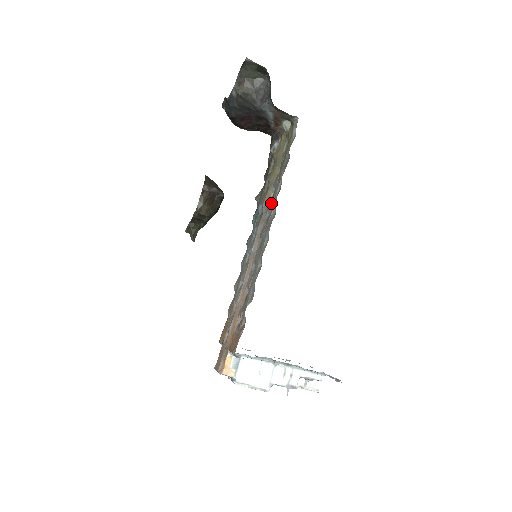
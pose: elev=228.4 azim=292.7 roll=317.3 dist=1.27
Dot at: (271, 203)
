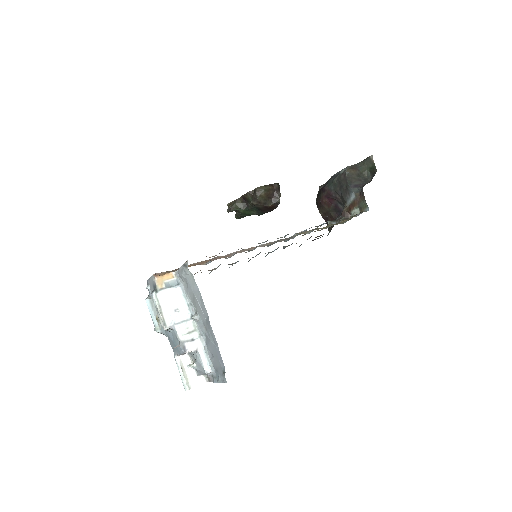
Dot at: occluded
